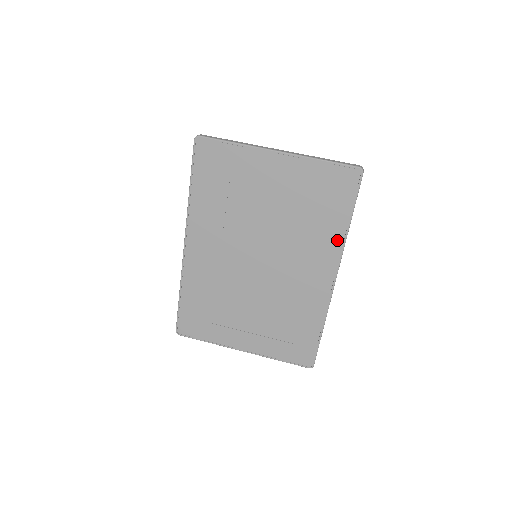
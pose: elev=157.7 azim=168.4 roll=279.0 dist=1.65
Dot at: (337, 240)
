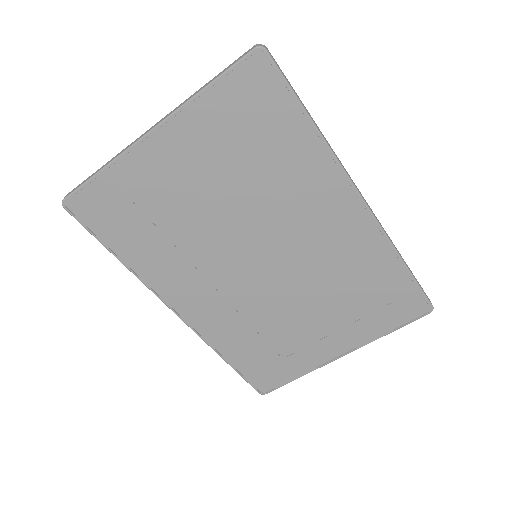
Dot at: (319, 157)
